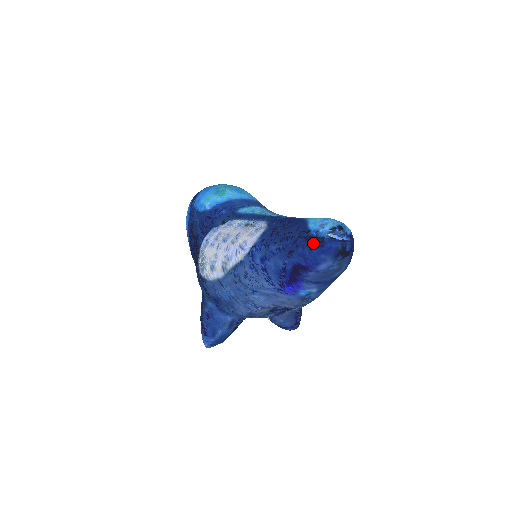
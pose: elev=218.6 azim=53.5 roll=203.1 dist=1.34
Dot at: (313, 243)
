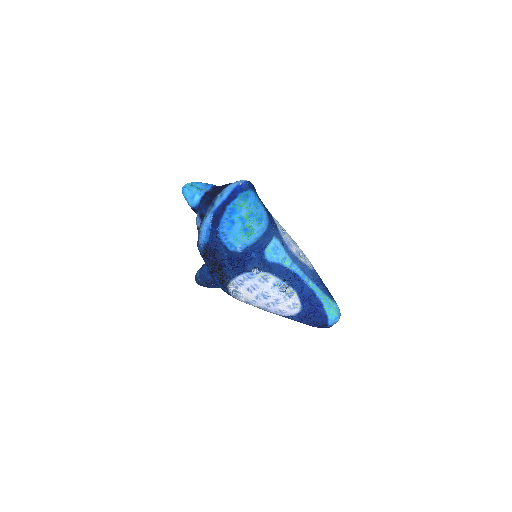
Dot at: occluded
